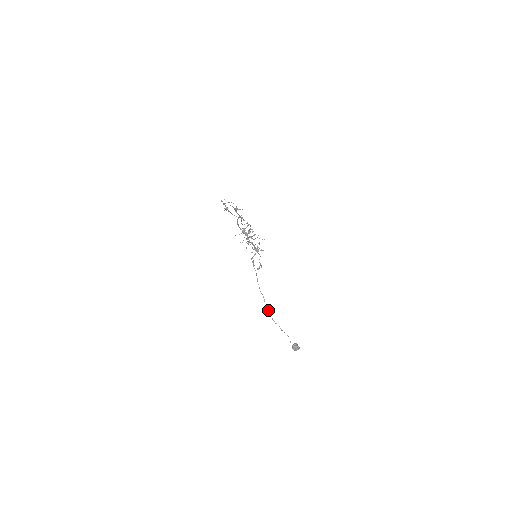
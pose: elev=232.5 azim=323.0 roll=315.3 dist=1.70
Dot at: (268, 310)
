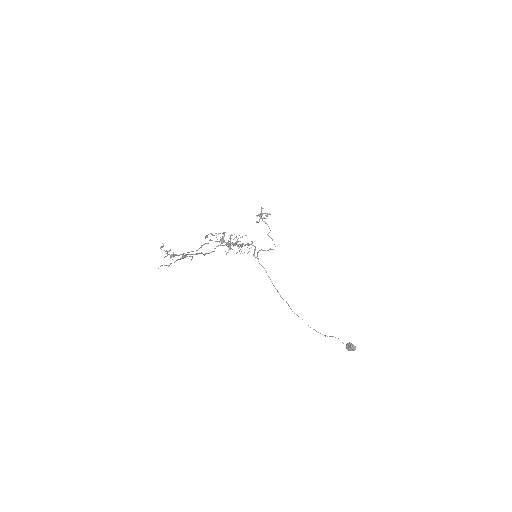
Dot at: (298, 316)
